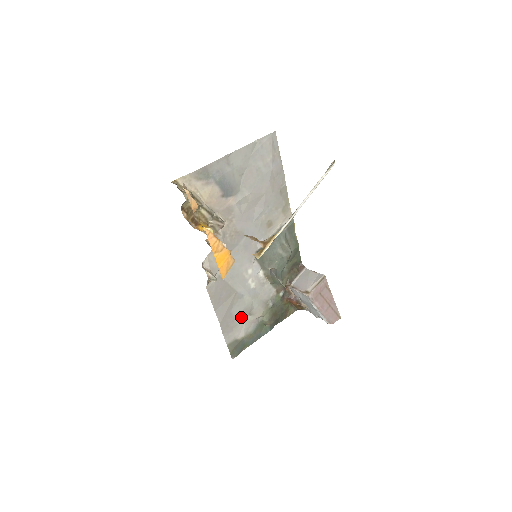
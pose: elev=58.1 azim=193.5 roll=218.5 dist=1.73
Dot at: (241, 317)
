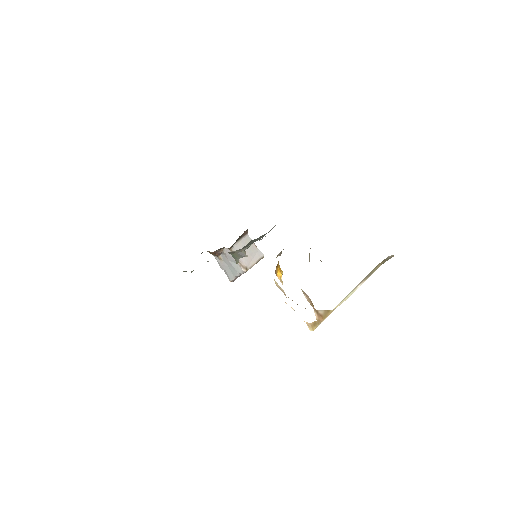
Dot at: occluded
